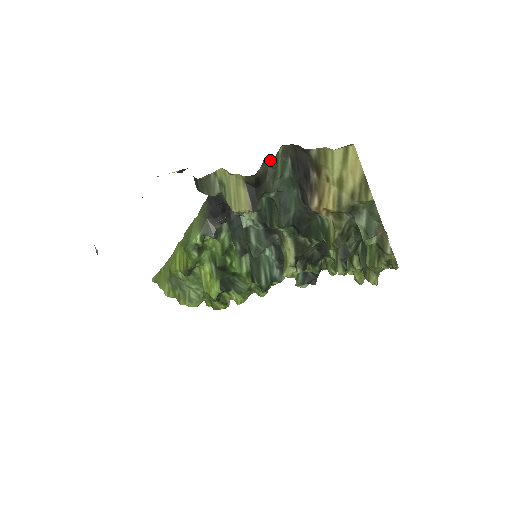
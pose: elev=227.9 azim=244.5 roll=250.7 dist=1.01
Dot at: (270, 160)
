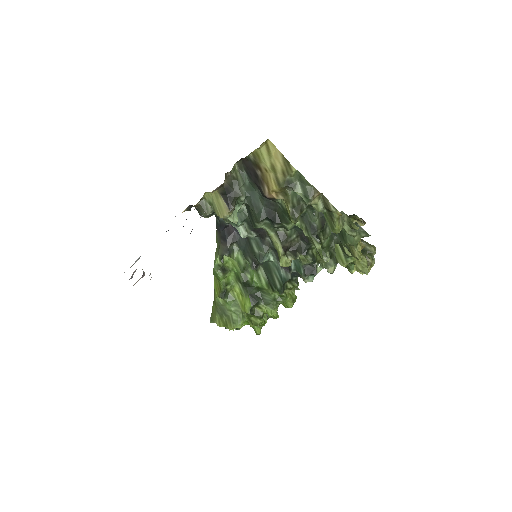
Dot at: (231, 174)
